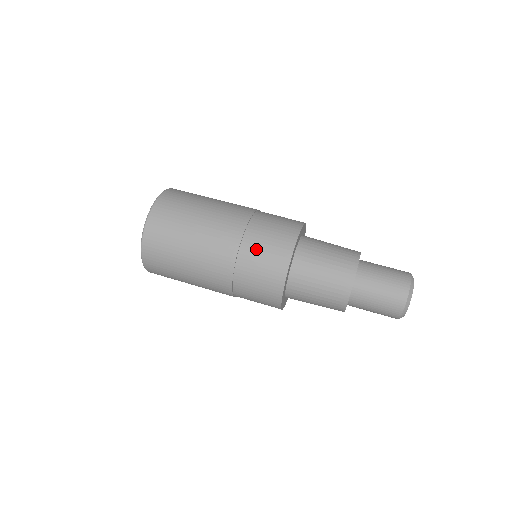
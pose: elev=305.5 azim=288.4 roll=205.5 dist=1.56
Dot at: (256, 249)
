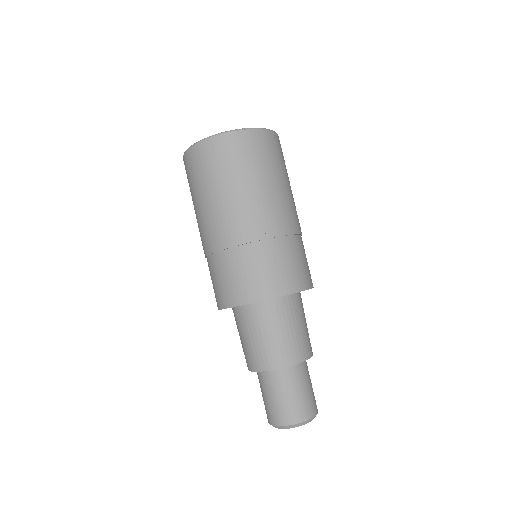
Dot at: (257, 260)
